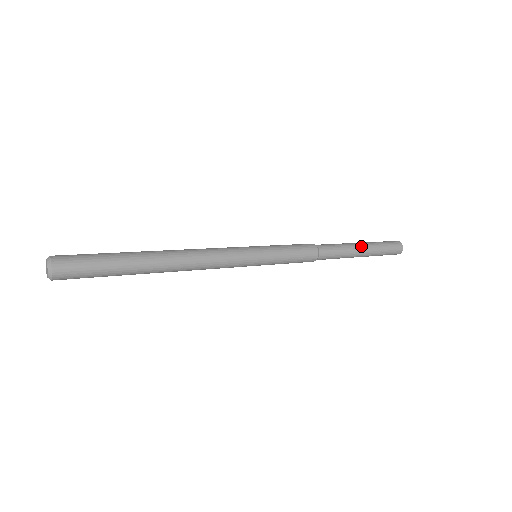
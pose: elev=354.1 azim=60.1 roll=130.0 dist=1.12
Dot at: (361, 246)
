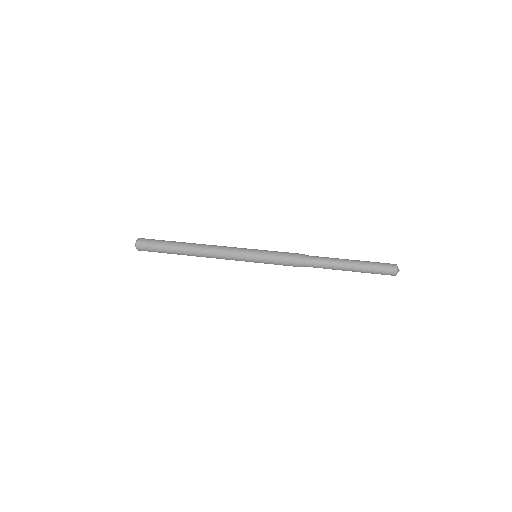
Dot at: (347, 268)
